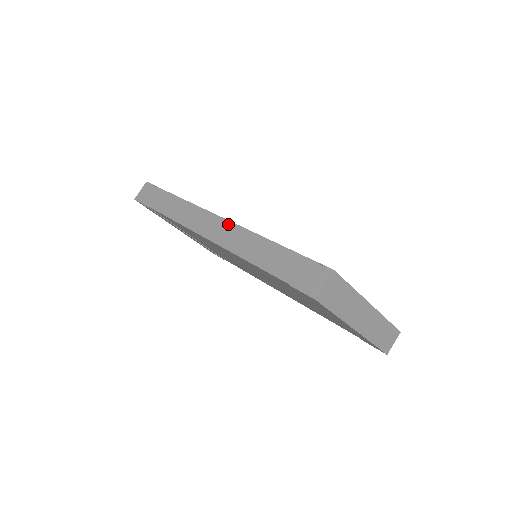
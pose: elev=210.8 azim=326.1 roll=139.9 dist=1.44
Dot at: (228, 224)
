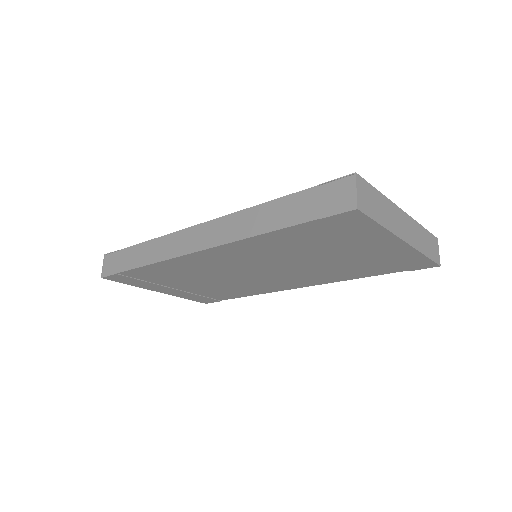
Dot at: (216, 222)
